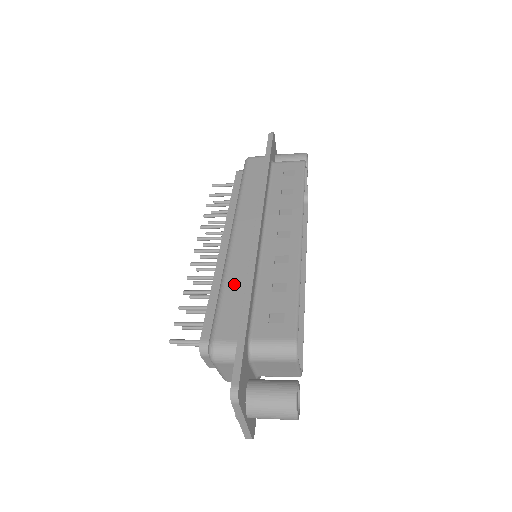
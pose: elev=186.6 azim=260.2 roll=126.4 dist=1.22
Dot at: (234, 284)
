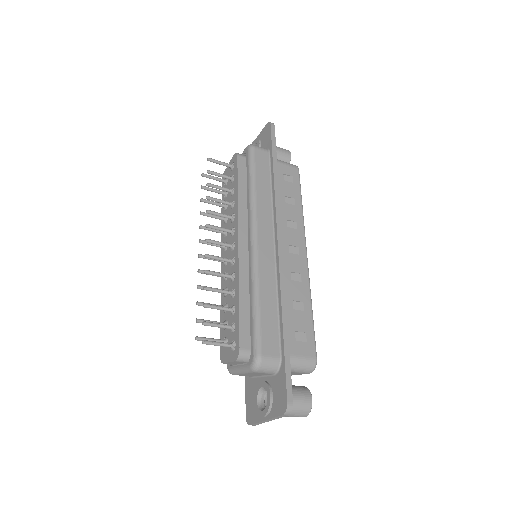
Dot at: (267, 298)
